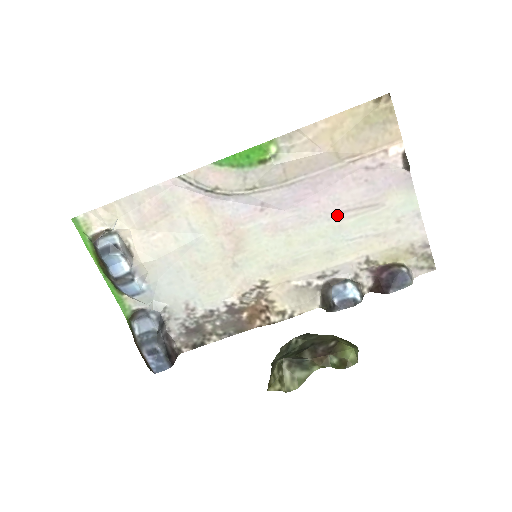
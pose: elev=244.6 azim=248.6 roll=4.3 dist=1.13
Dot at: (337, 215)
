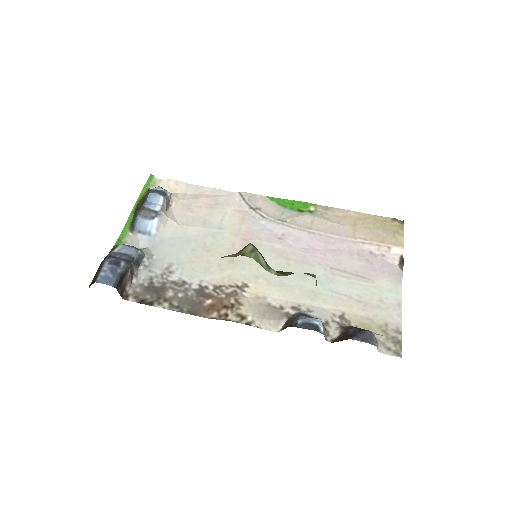
Dot at: (334, 270)
